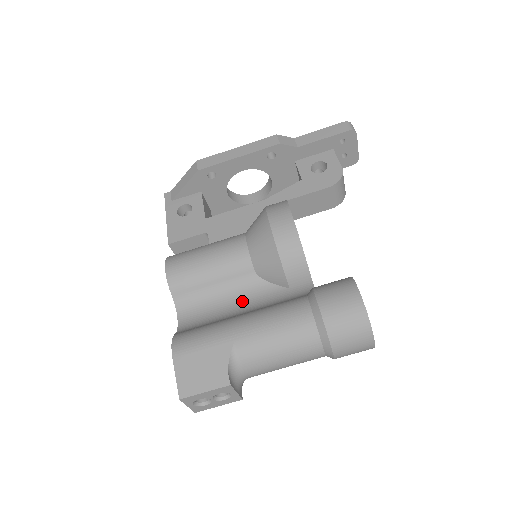
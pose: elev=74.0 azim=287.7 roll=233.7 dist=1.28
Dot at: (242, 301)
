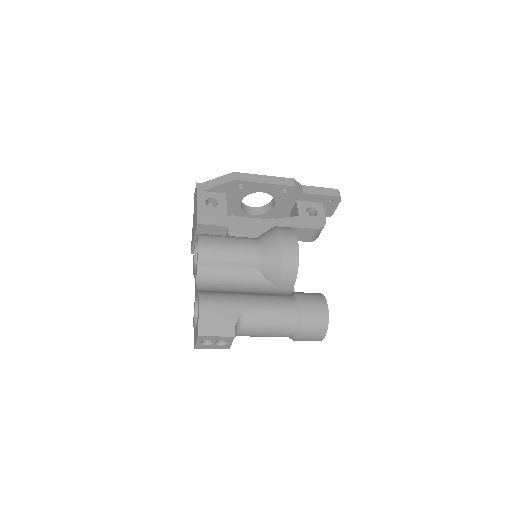
Dot at: (245, 284)
